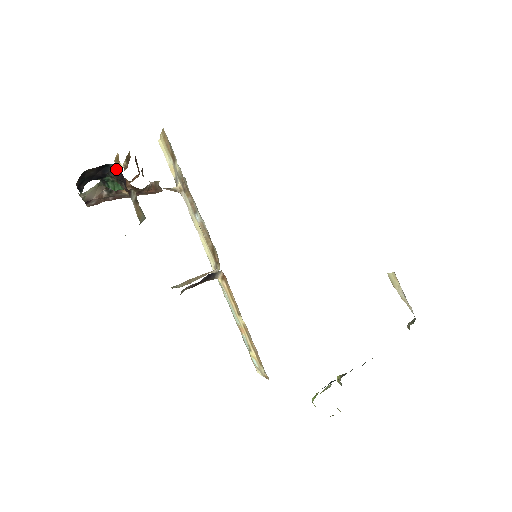
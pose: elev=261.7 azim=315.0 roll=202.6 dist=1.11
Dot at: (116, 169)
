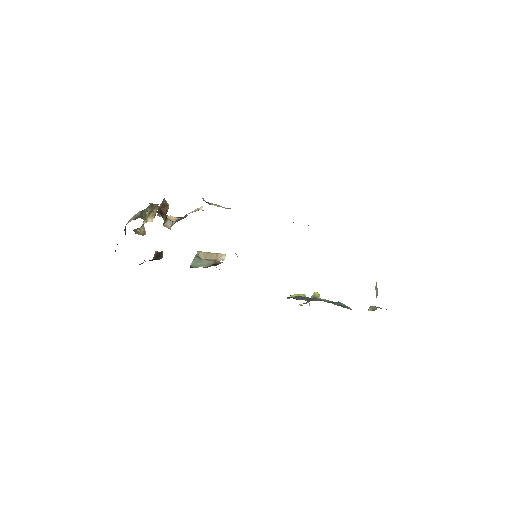
Dot at: occluded
